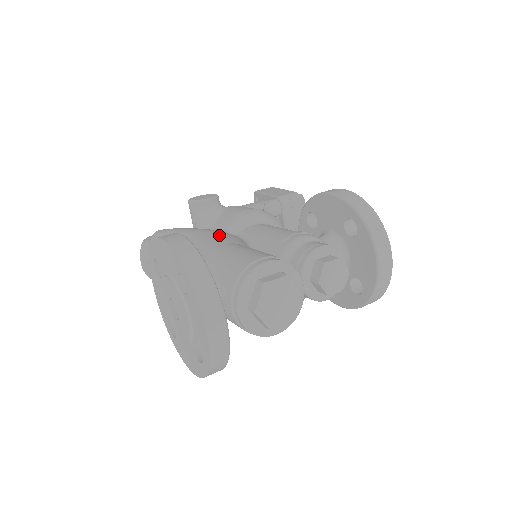
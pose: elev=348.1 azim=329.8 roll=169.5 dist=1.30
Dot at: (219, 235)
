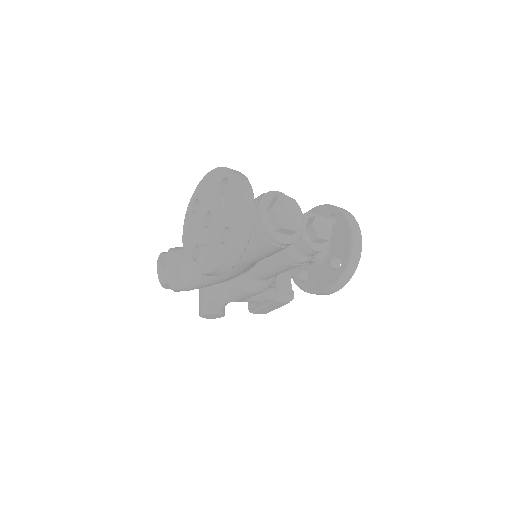
Dot at: occluded
